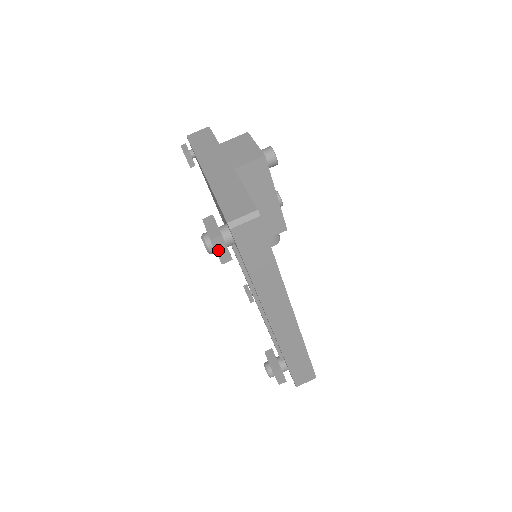
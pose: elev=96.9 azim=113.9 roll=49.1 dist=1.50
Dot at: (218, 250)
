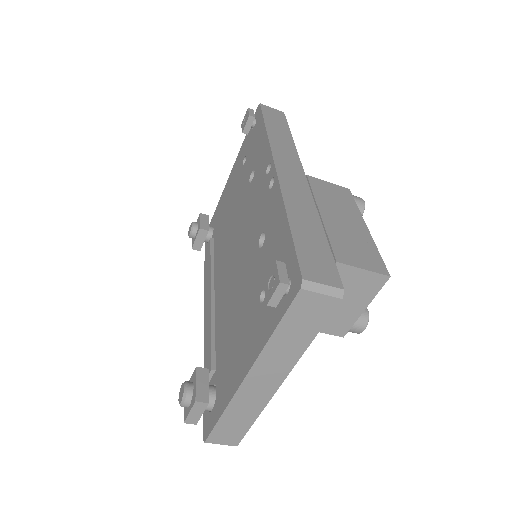
Dot at: occluded
